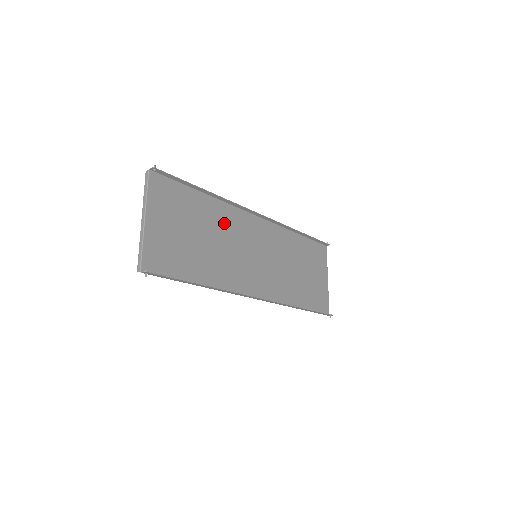
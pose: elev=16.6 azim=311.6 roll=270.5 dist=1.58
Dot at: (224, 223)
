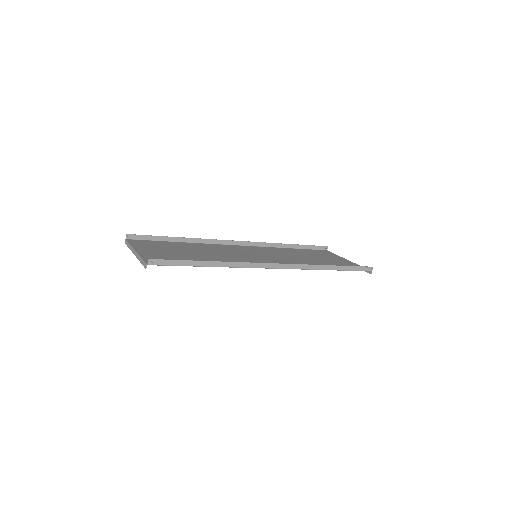
Dot at: (210, 249)
